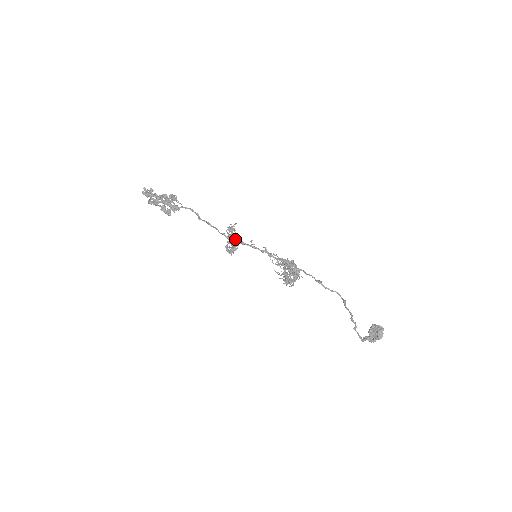
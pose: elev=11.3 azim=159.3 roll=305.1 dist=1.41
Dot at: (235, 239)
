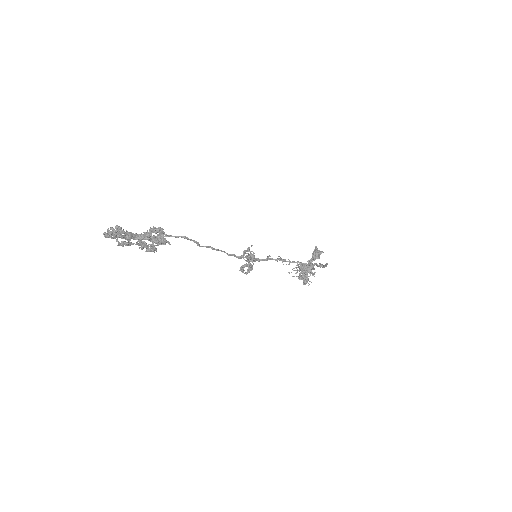
Dot at: (250, 258)
